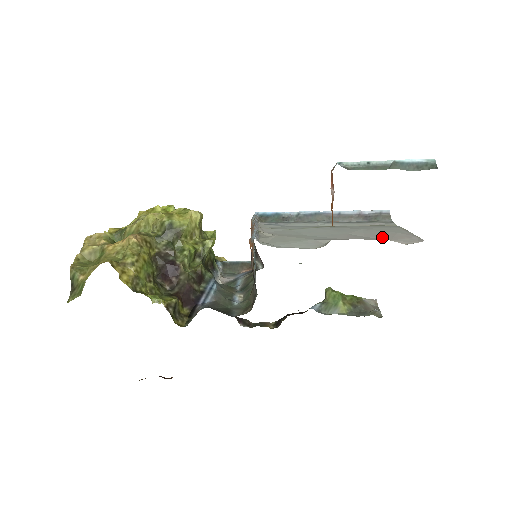
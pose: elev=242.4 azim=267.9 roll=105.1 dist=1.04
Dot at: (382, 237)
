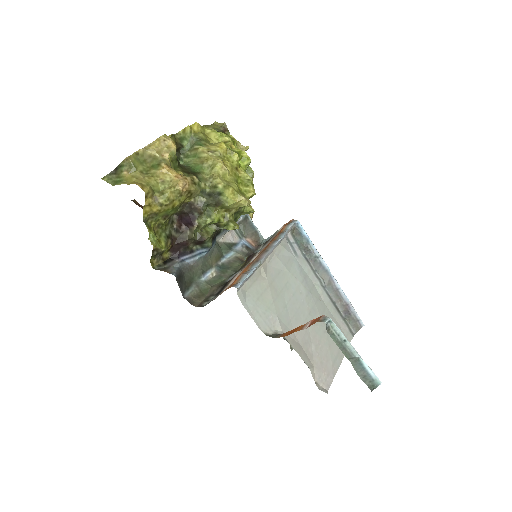
Dot at: (317, 355)
